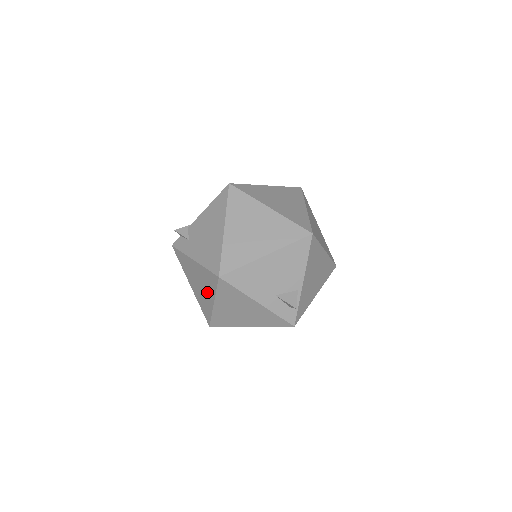
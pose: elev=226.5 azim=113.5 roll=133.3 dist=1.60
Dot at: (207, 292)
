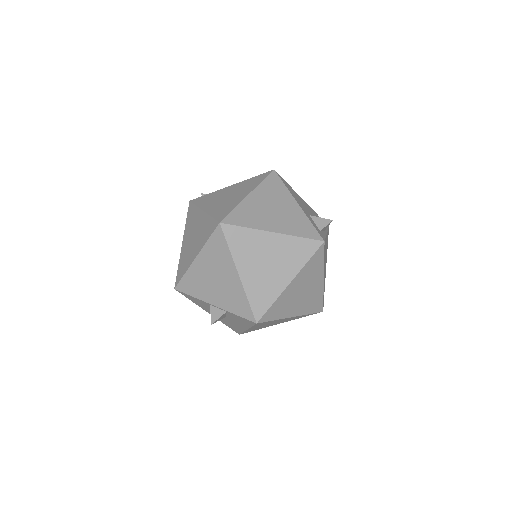
Dot at: (241, 193)
